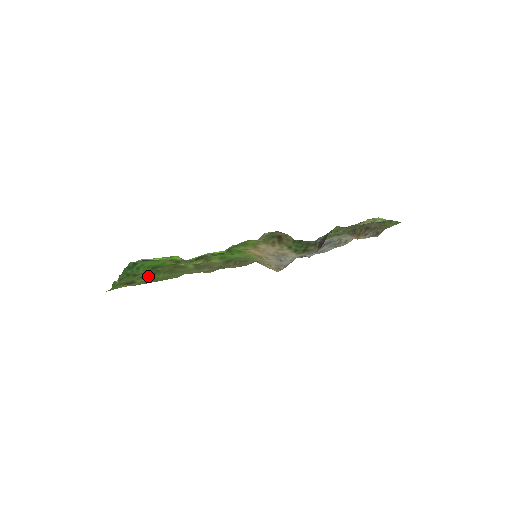
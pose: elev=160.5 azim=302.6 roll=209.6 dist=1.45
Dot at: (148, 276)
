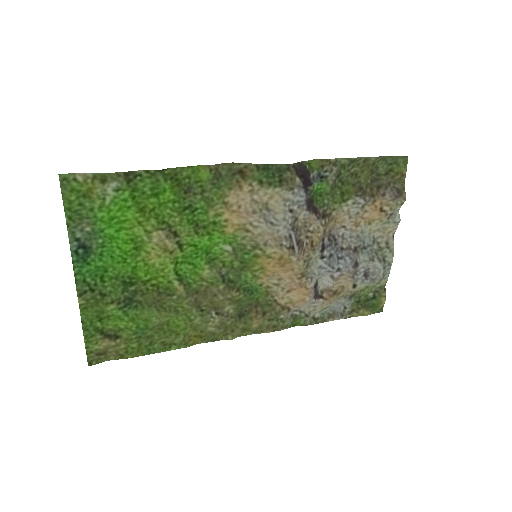
Dot at: (130, 316)
